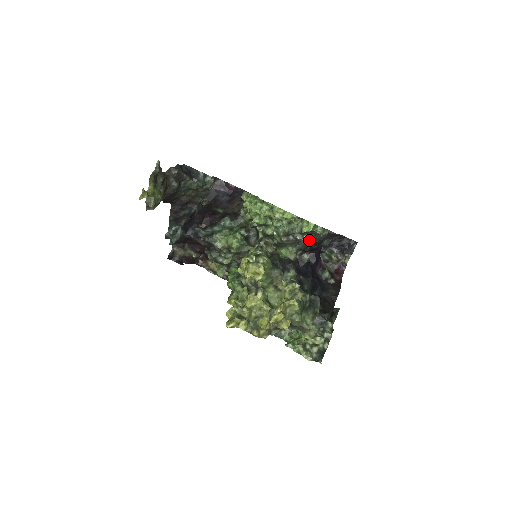
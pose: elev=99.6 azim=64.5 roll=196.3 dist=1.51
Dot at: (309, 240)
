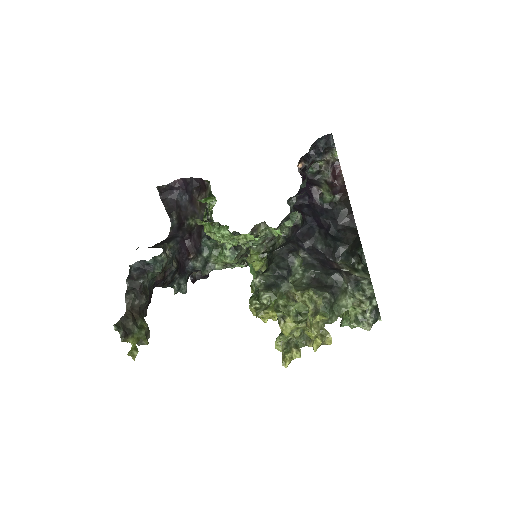
Dot at: occluded
